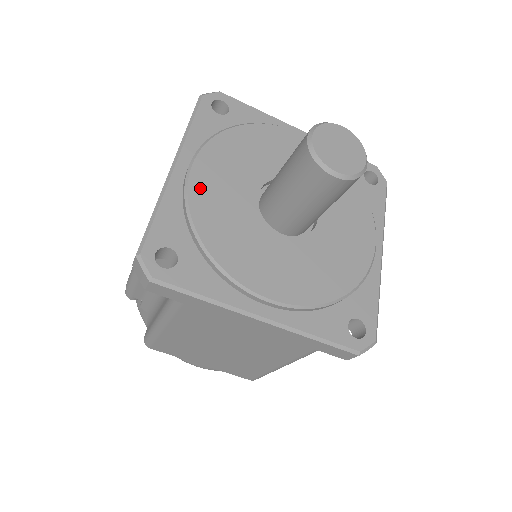
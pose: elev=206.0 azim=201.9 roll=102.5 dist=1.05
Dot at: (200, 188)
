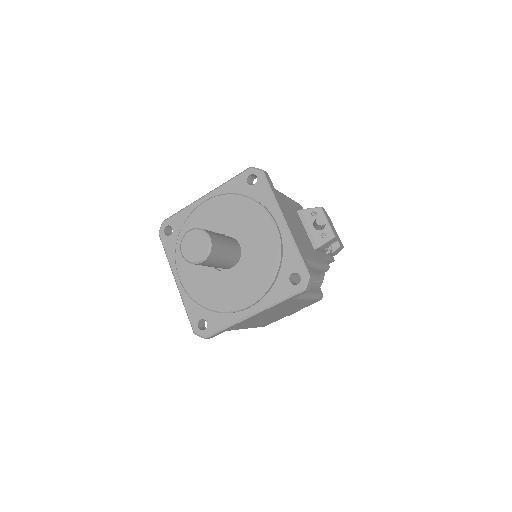
Dot at: (189, 285)
